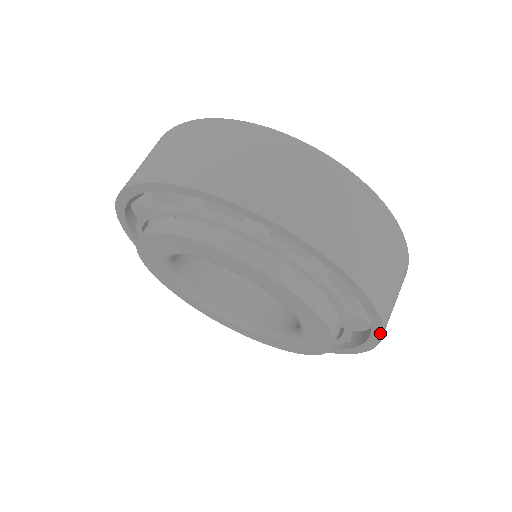
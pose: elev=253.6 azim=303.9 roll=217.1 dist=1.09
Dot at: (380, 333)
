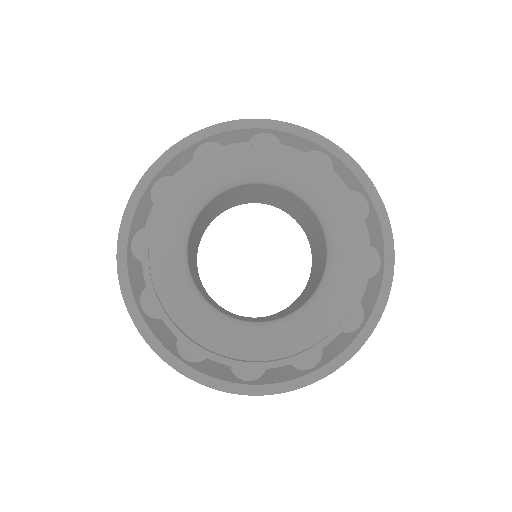
Dot at: (323, 139)
